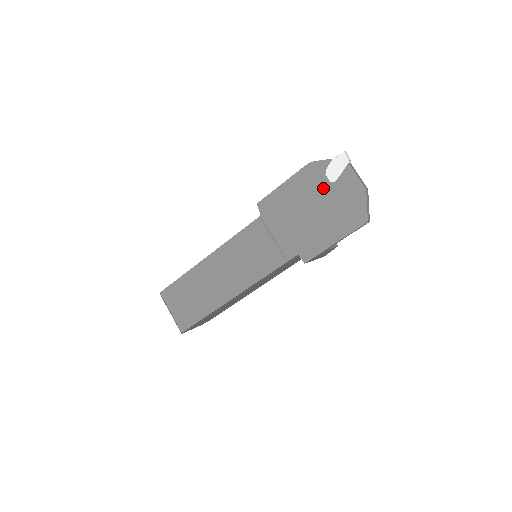
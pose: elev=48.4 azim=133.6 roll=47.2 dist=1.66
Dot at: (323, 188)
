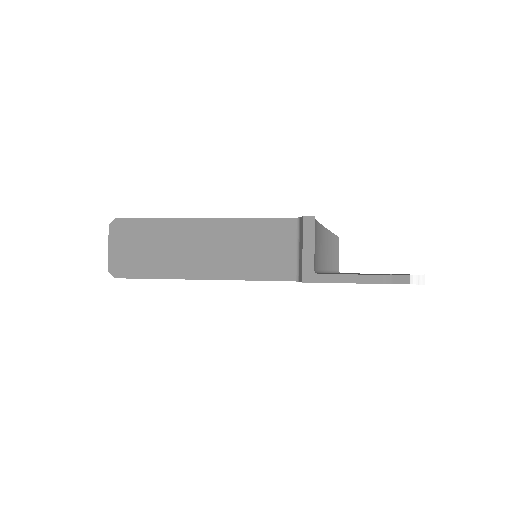
Dot at: occluded
